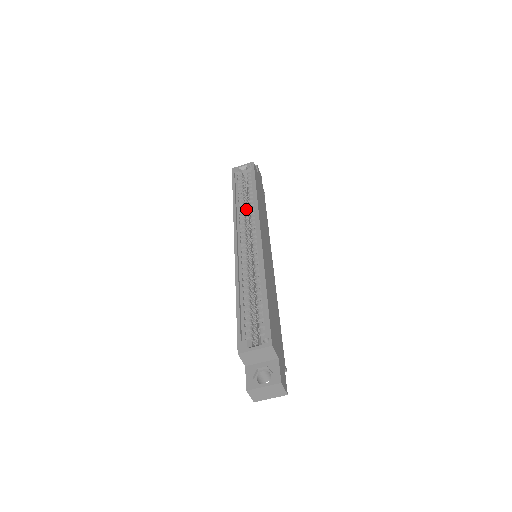
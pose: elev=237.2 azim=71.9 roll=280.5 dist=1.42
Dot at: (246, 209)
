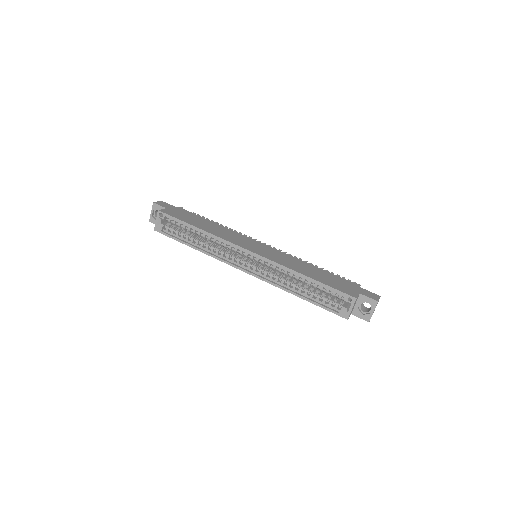
Dot at: (209, 243)
